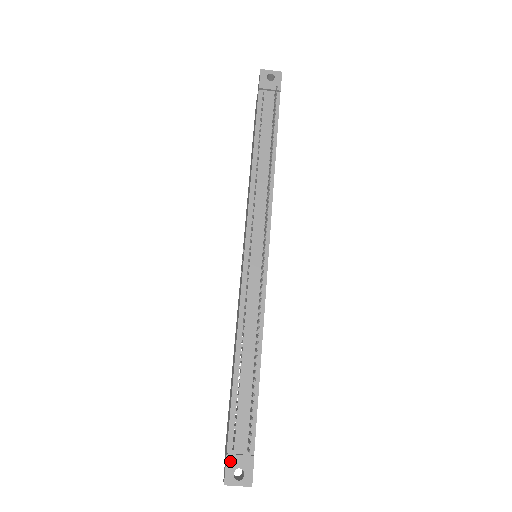
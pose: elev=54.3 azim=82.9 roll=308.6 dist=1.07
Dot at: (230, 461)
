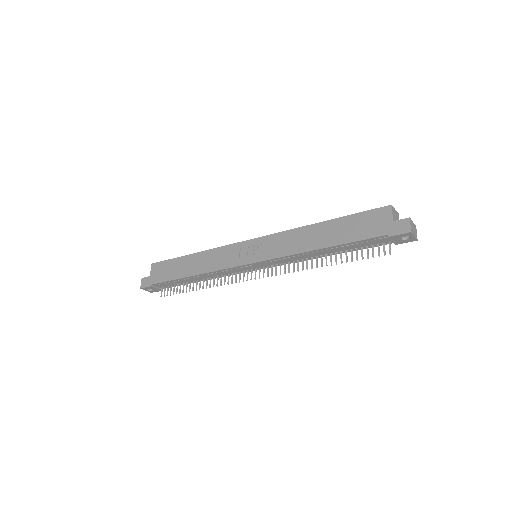
Dot at: (150, 287)
